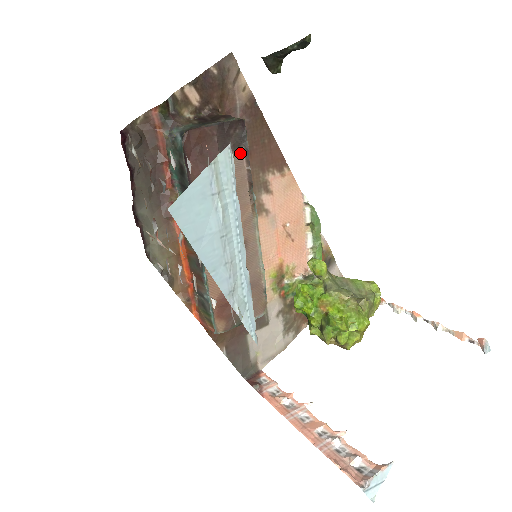
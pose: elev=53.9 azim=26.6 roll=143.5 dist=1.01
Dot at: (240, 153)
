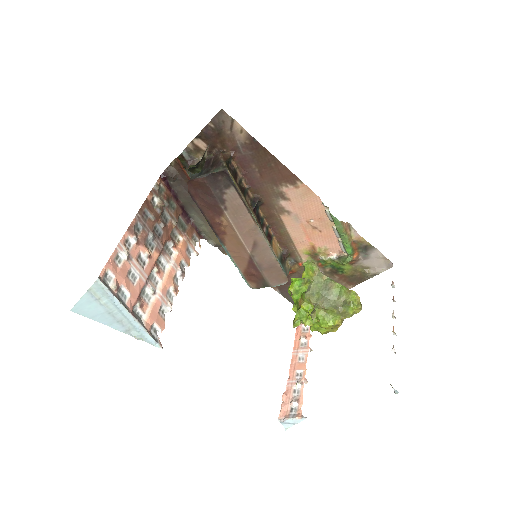
Dot at: (232, 189)
